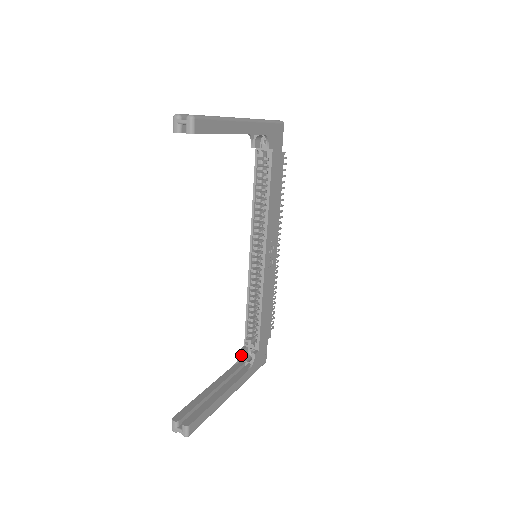
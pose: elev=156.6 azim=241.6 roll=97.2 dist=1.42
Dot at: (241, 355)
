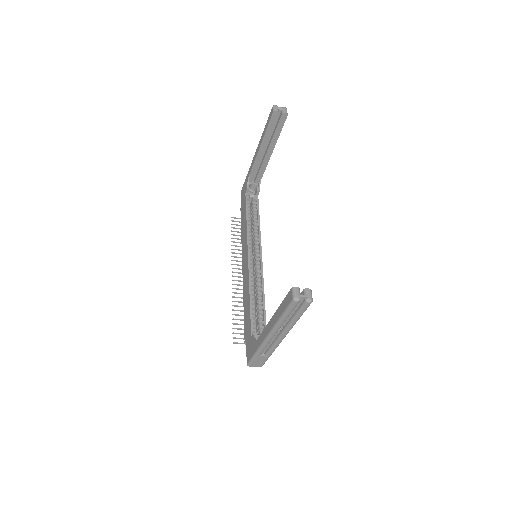
Dot at: (255, 338)
